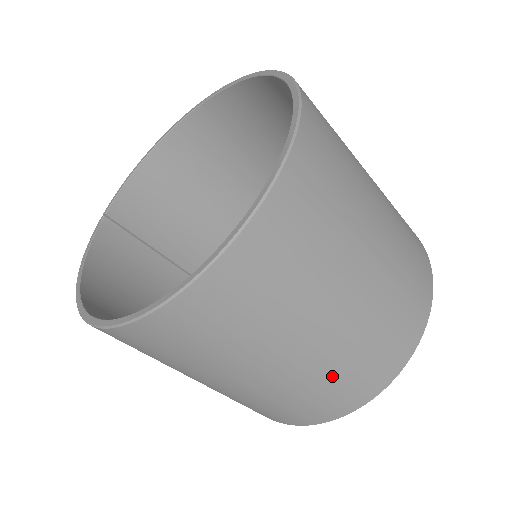
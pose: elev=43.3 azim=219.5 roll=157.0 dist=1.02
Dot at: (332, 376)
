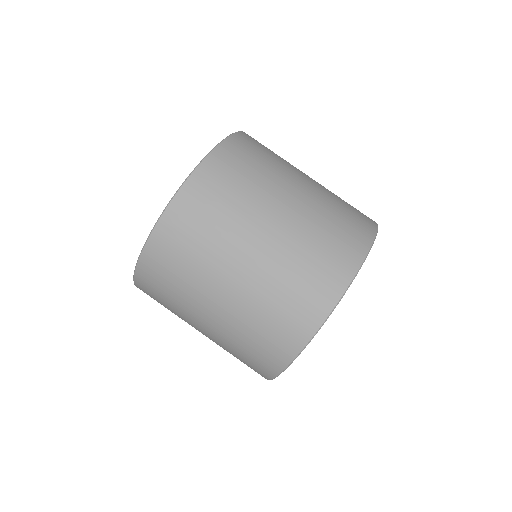
Dot at: (329, 215)
